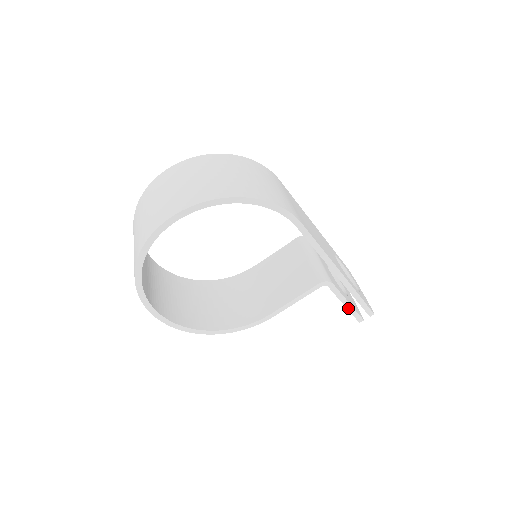
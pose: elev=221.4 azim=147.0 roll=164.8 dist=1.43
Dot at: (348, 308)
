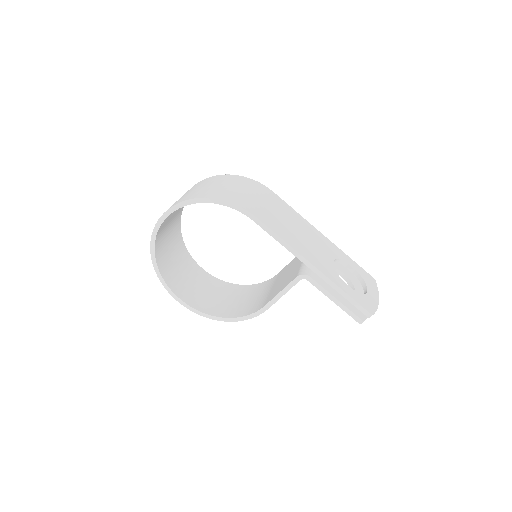
Dot at: (339, 306)
